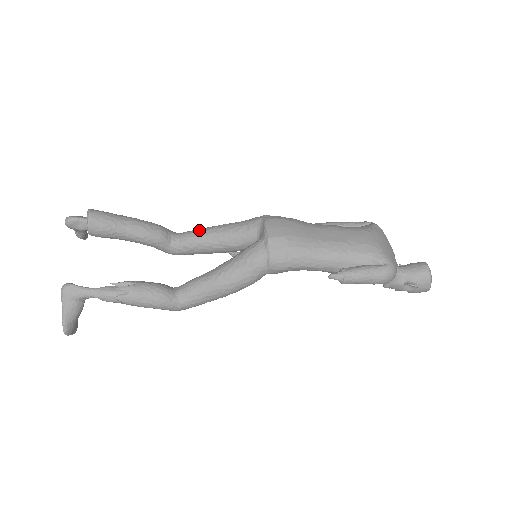
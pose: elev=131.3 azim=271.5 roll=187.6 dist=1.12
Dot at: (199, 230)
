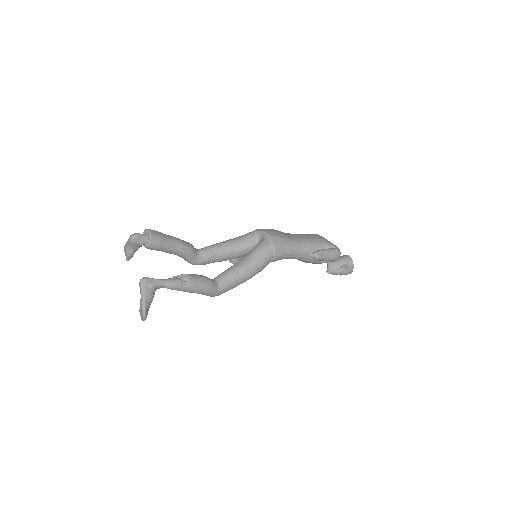
Dot at: (214, 244)
